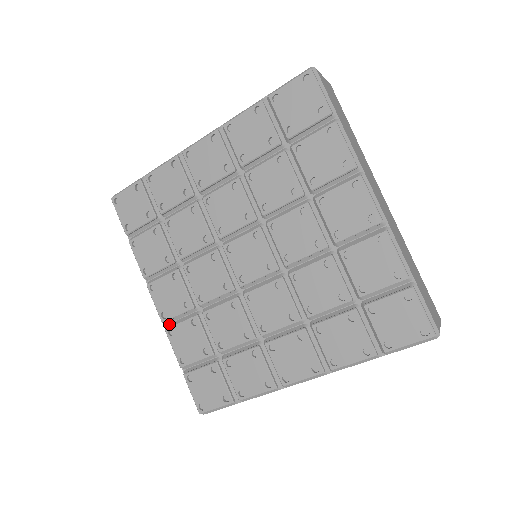
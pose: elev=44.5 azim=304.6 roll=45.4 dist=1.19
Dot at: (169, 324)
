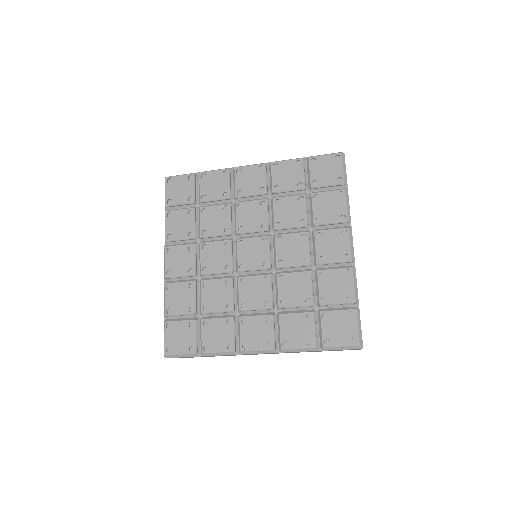
Dot at: (169, 281)
